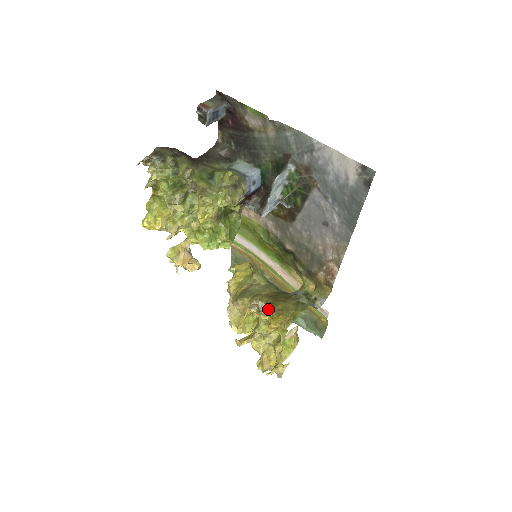
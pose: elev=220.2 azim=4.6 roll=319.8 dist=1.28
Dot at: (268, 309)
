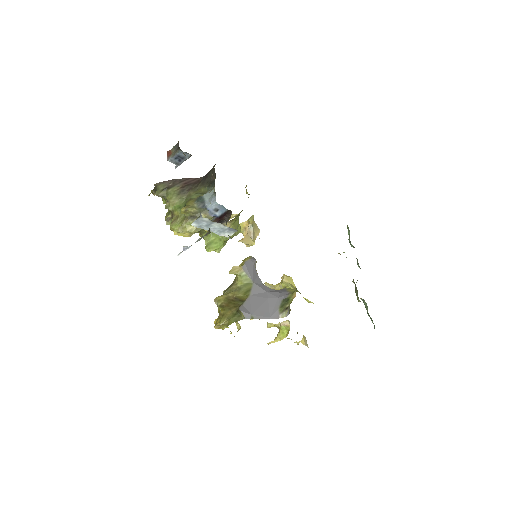
Dot at: (219, 310)
